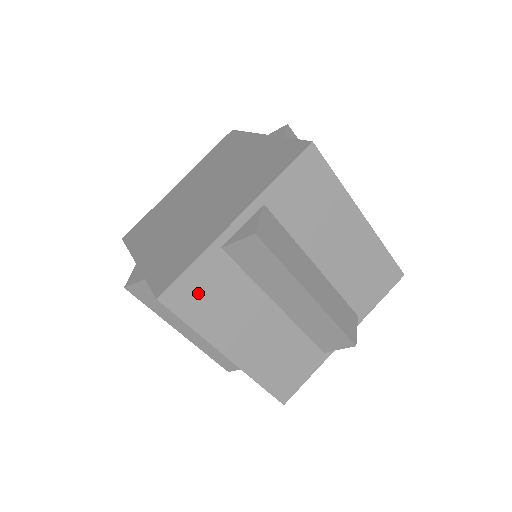
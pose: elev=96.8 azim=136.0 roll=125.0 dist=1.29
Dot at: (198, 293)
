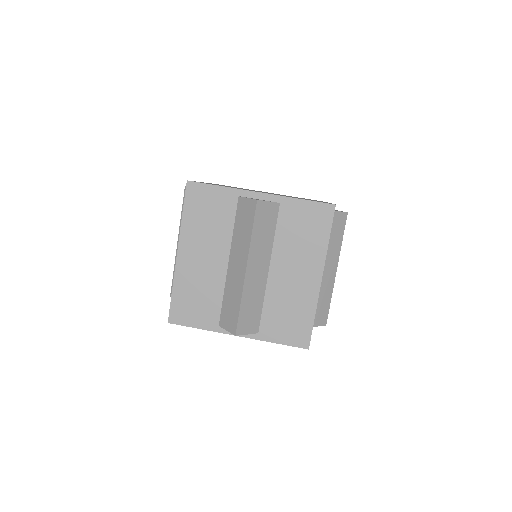
Dot at: (205, 202)
